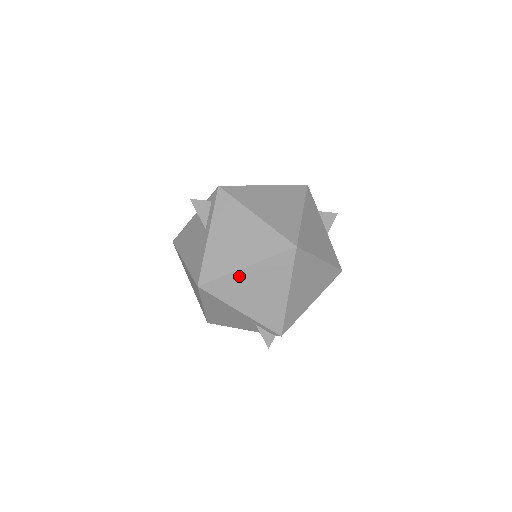
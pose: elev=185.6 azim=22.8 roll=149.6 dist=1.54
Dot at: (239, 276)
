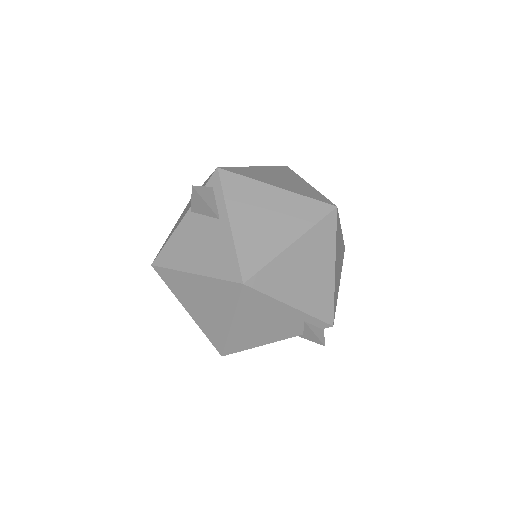
Dot at: (286, 258)
